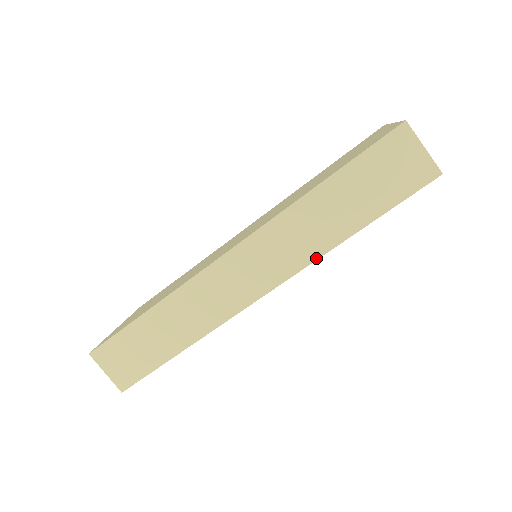
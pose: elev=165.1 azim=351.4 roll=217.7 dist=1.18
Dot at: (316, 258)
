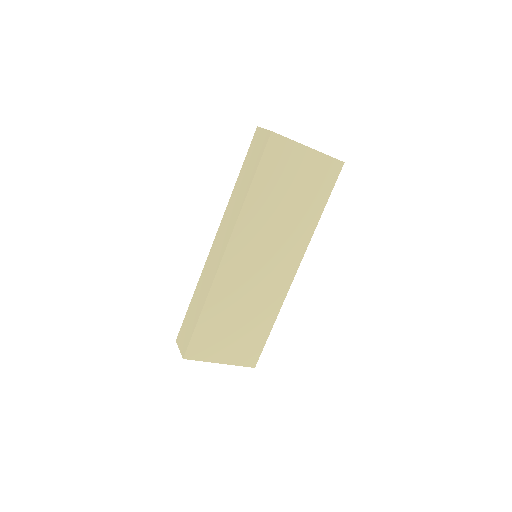
Dot at: (239, 214)
